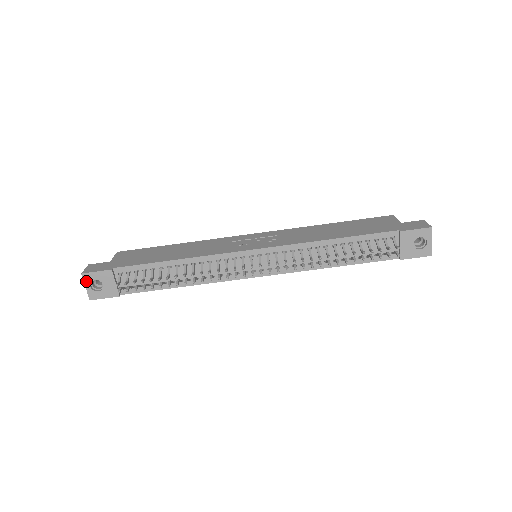
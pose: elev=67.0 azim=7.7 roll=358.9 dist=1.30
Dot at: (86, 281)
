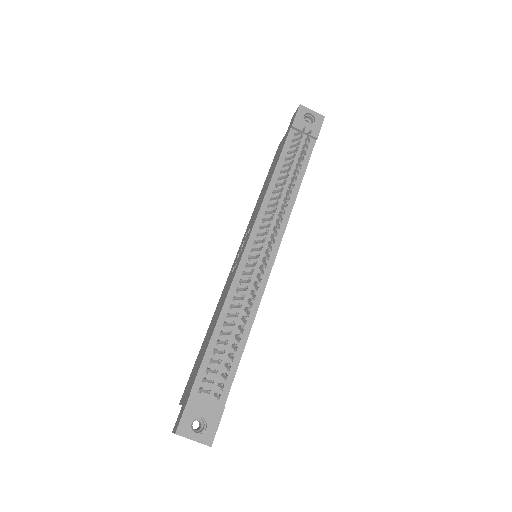
Dot at: (187, 435)
